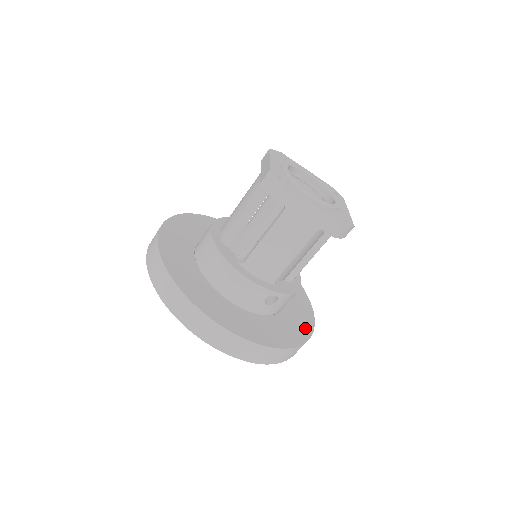
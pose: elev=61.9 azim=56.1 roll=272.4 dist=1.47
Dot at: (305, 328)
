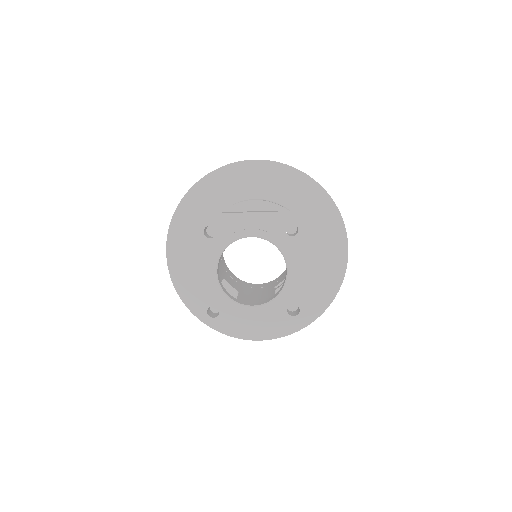
Dot at: (333, 280)
